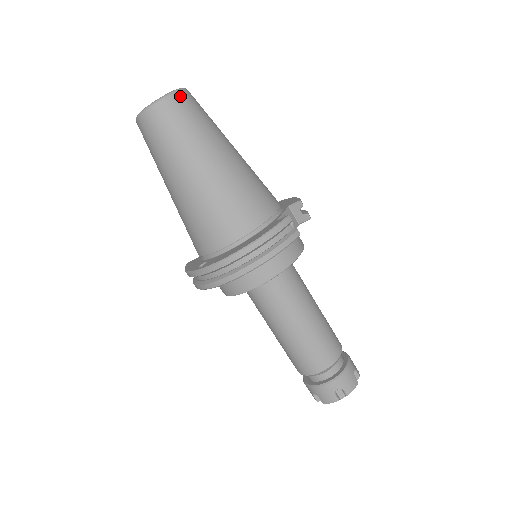
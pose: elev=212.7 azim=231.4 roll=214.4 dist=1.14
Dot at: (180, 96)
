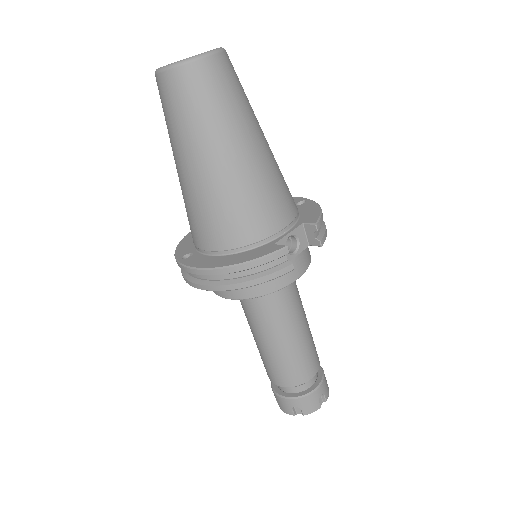
Dot at: (205, 64)
